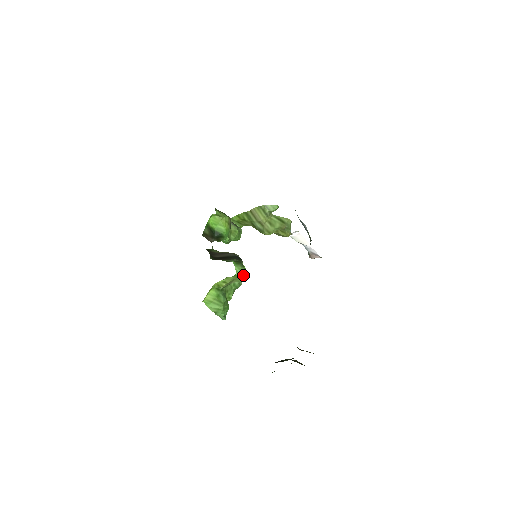
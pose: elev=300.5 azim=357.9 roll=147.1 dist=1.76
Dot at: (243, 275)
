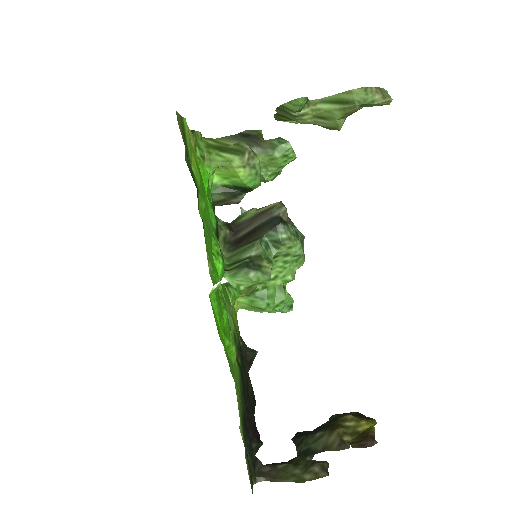
Dot at: (255, 283)
